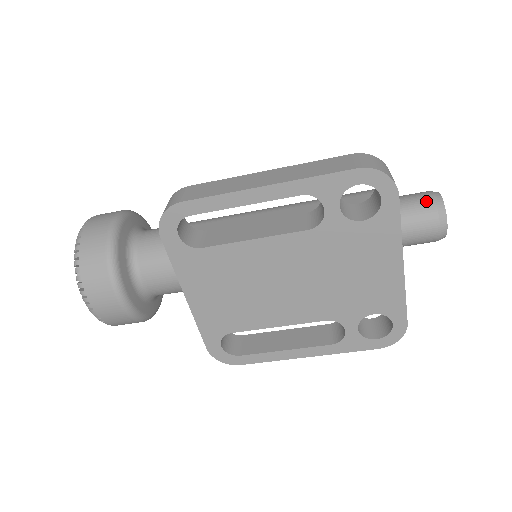
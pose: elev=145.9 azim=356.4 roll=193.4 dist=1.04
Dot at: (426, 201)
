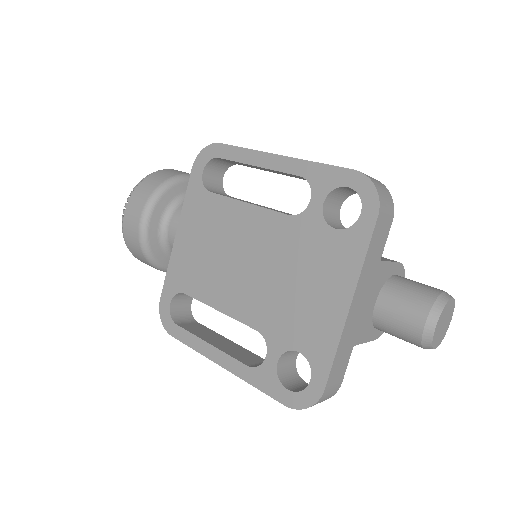
Dot at: (431, 290)
